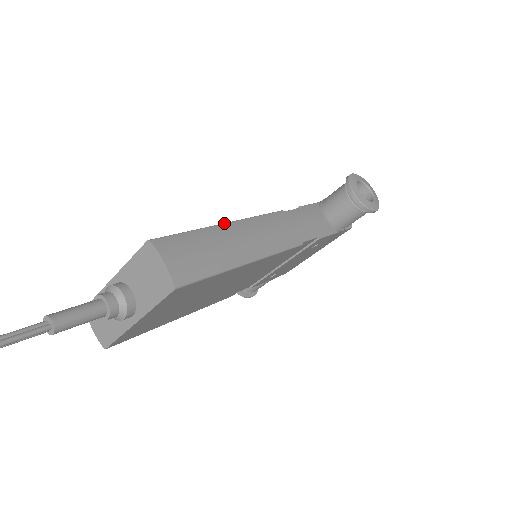
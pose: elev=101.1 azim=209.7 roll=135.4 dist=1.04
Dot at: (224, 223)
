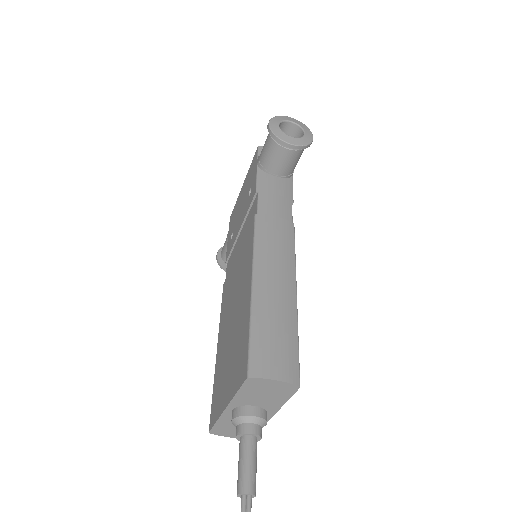
Dot at: (252, 287)
